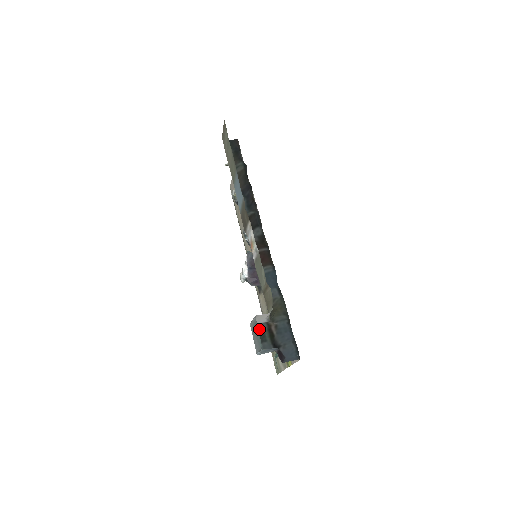
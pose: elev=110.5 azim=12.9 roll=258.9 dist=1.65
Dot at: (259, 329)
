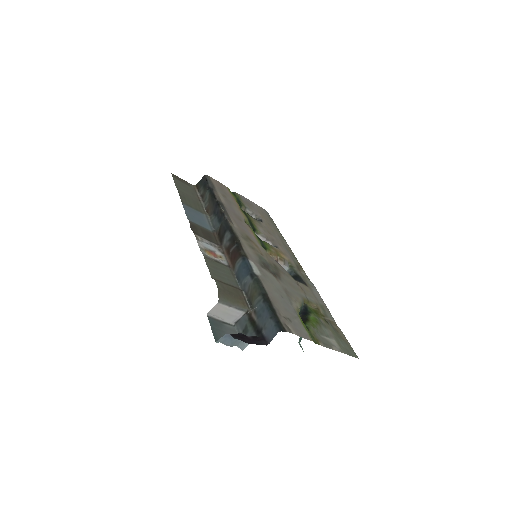
Dot at: (242, 324)
